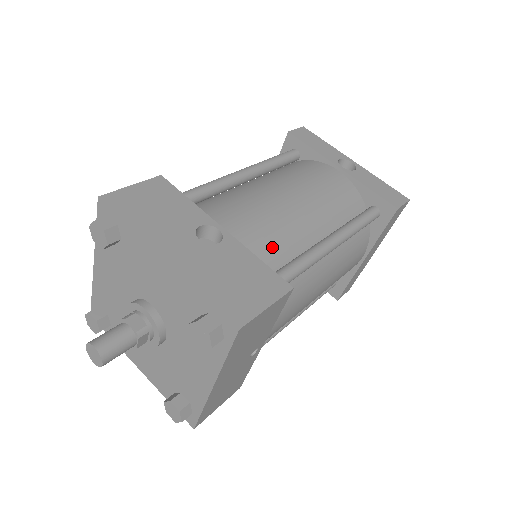
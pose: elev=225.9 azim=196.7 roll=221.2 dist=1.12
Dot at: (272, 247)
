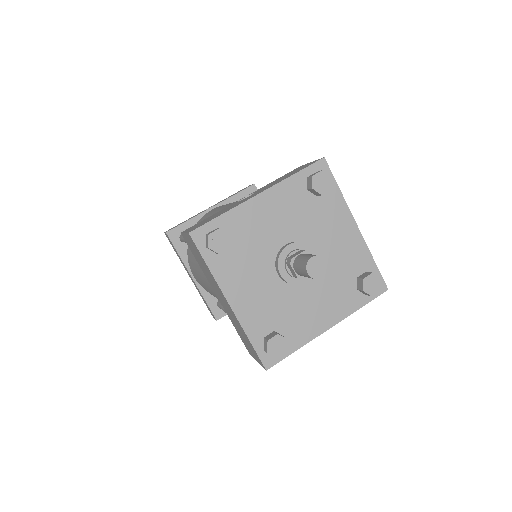
Dot at: occluded
